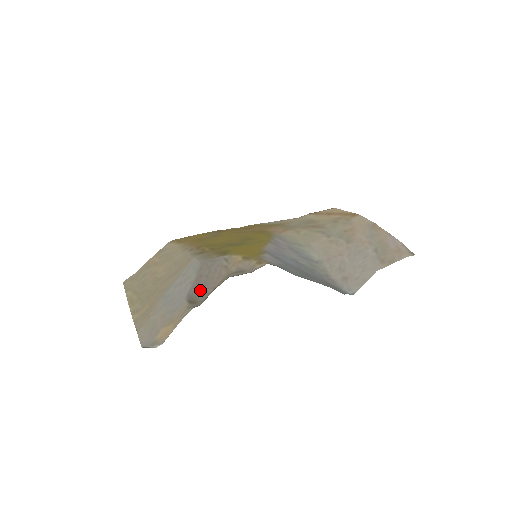
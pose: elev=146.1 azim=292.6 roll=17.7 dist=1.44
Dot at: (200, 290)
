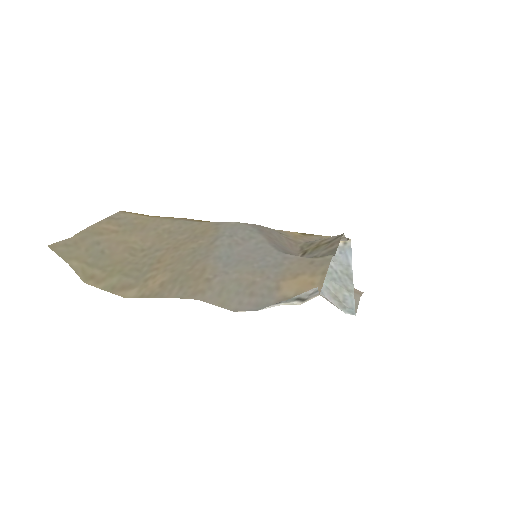
Dot at: (288, 250)
